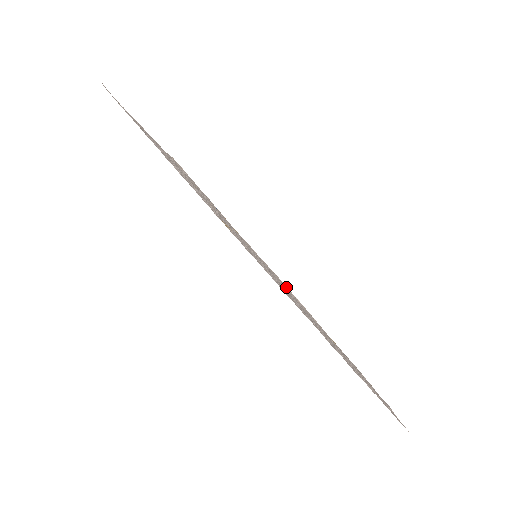
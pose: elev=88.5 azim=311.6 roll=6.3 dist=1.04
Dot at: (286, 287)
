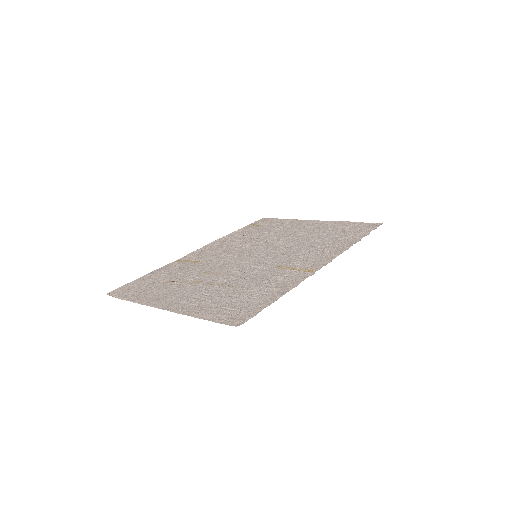
Dot at: (221, 240)
